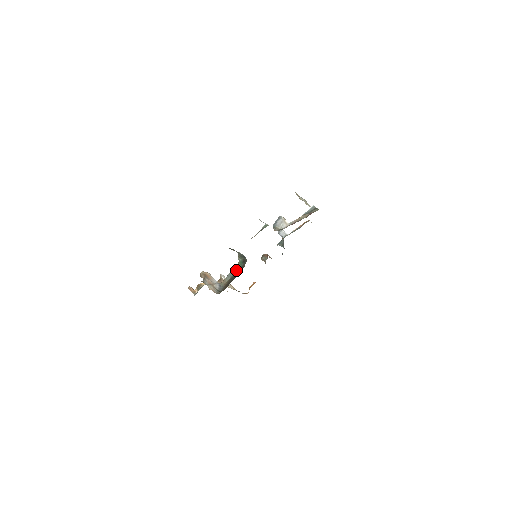
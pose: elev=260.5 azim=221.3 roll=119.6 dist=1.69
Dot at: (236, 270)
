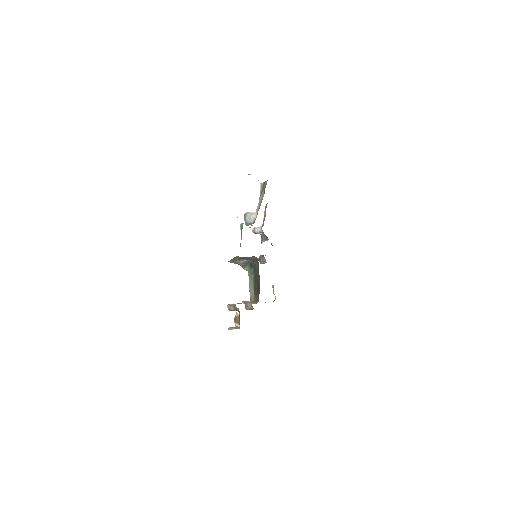
Dot at: (252, 279)
